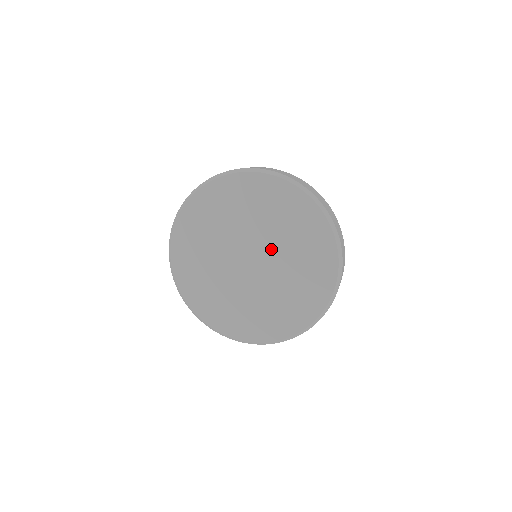
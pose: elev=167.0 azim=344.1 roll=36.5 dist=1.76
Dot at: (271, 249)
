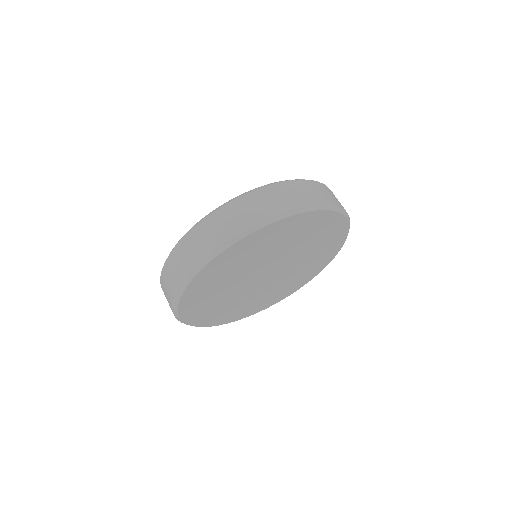
Dot at: (272, 261)
